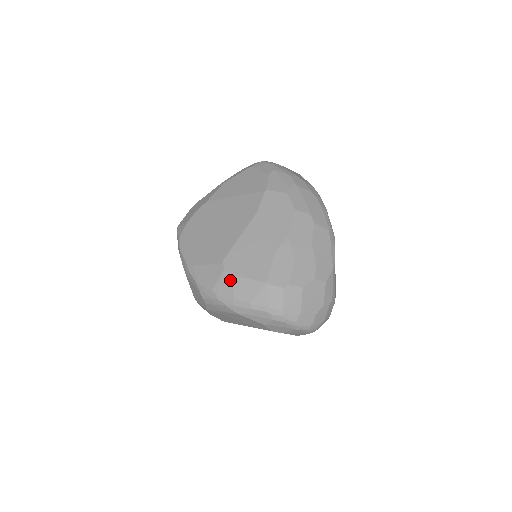
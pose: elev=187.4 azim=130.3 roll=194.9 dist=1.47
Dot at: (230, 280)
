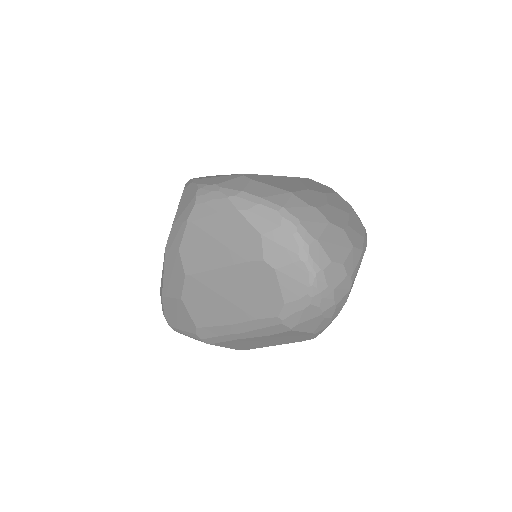
Dot at: (246, 181)
